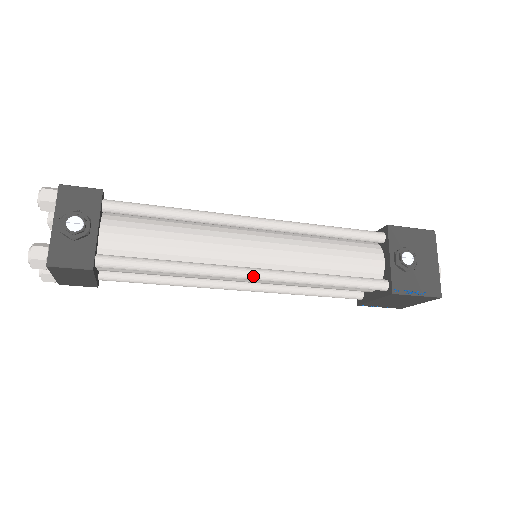
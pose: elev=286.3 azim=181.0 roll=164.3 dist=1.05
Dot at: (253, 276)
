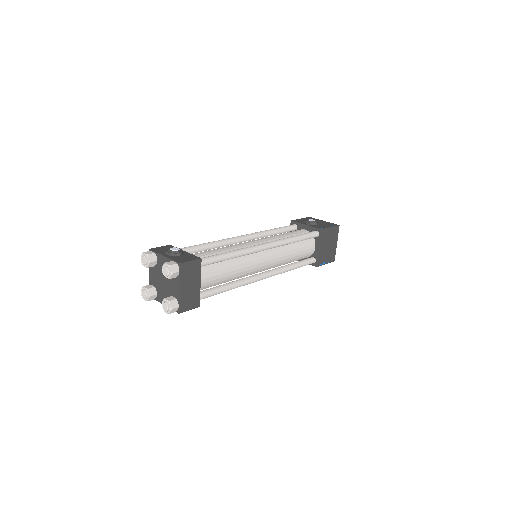
Dot at: (266, 245)
